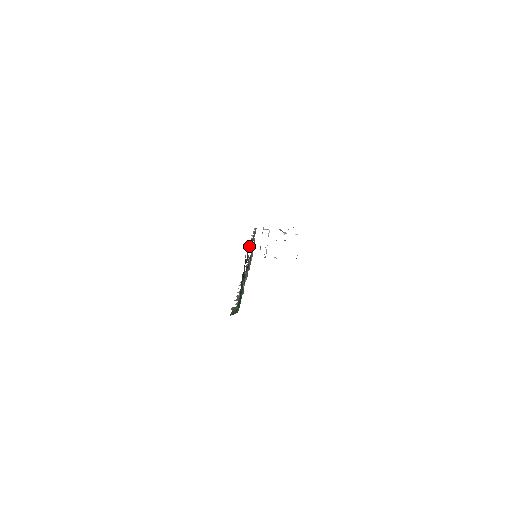
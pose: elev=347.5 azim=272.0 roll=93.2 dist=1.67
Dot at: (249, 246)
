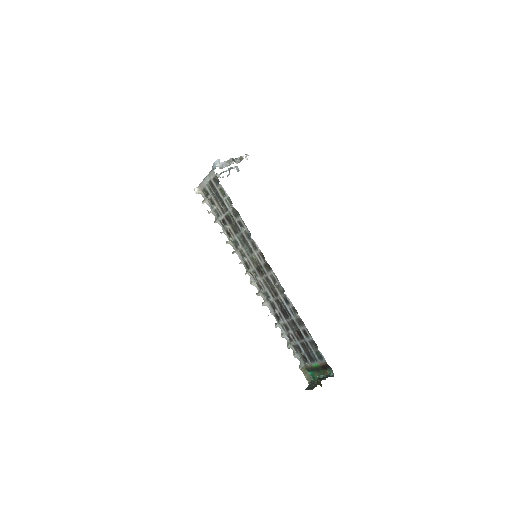
Dot at: (278, 287)
